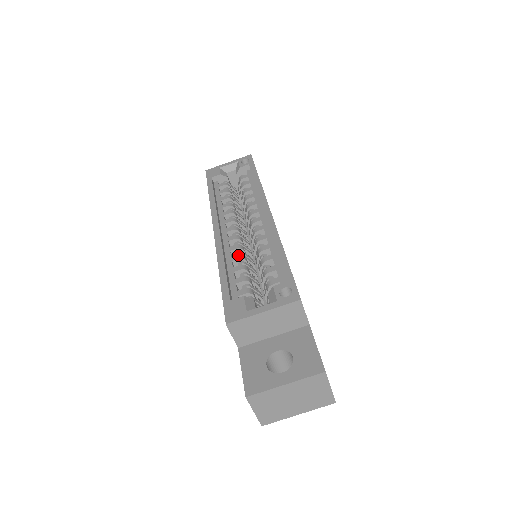
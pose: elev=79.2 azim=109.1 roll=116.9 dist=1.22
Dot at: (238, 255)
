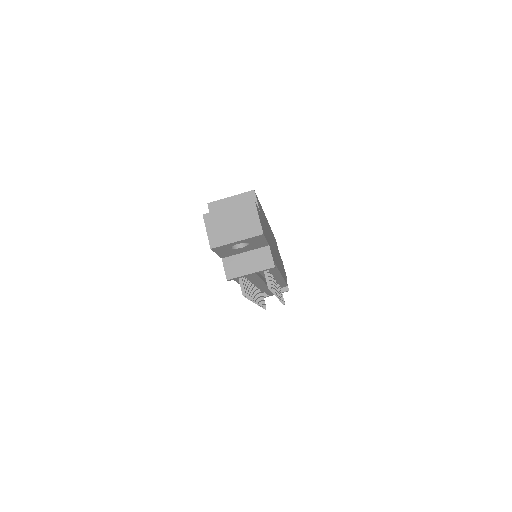
Dot at: occluded
